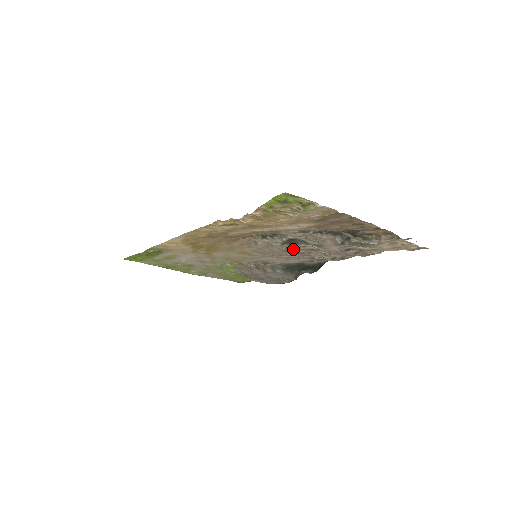
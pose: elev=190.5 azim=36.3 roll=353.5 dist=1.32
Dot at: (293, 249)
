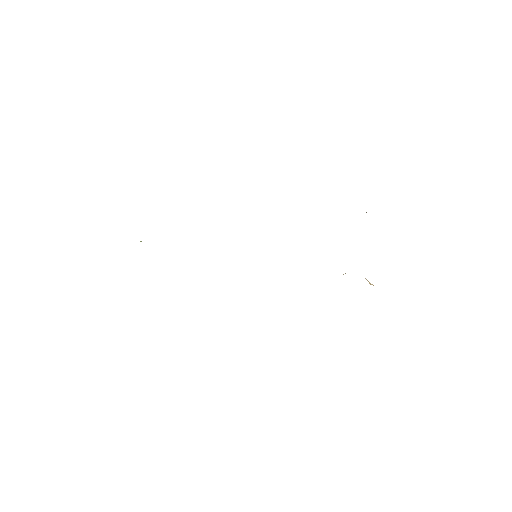
Dot at: occluded
